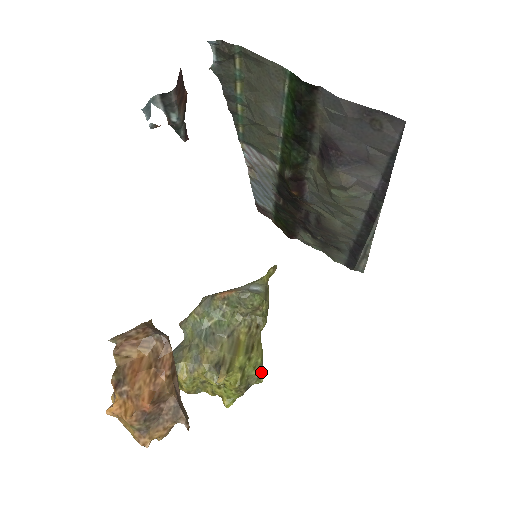
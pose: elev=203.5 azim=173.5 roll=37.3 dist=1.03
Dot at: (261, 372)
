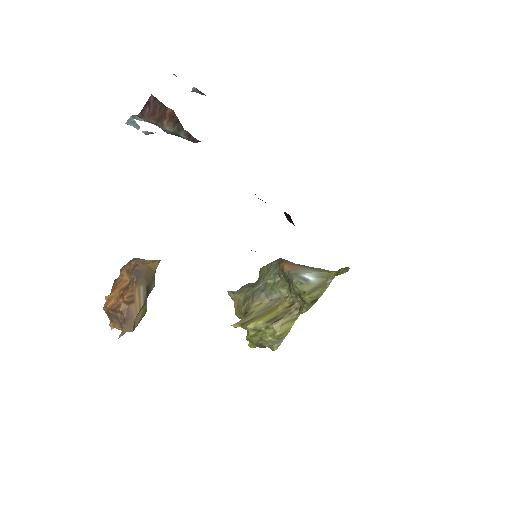
Dot at: (278, 343)
